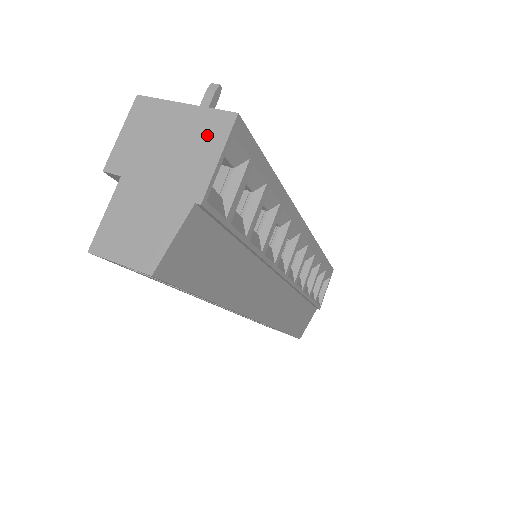
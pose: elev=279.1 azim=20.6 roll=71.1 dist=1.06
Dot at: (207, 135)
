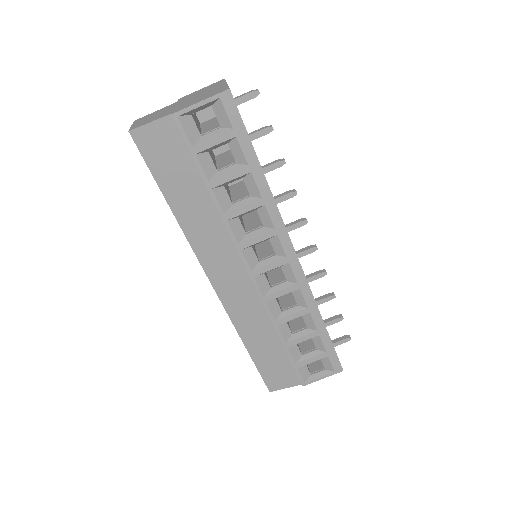
Dot at: (212, 94)
